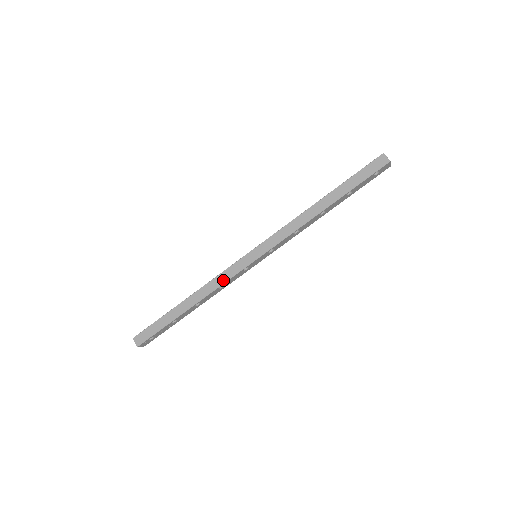
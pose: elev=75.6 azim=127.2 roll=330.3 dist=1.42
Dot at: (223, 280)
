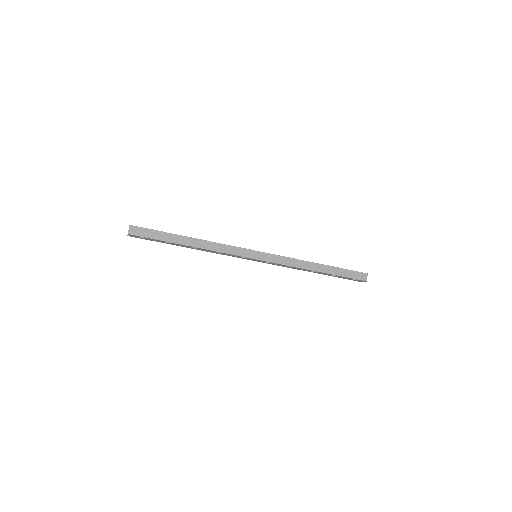
Dot at: (226, 251)
